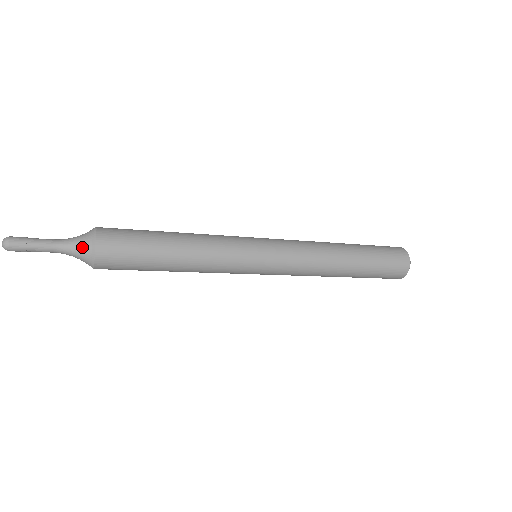
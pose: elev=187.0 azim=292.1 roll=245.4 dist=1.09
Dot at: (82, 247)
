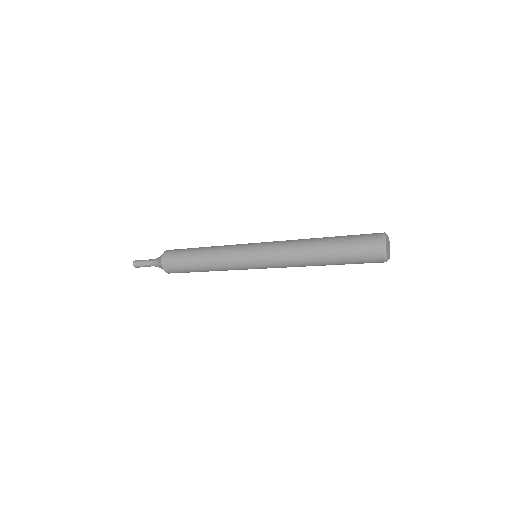
Dot at: (159, 262)
